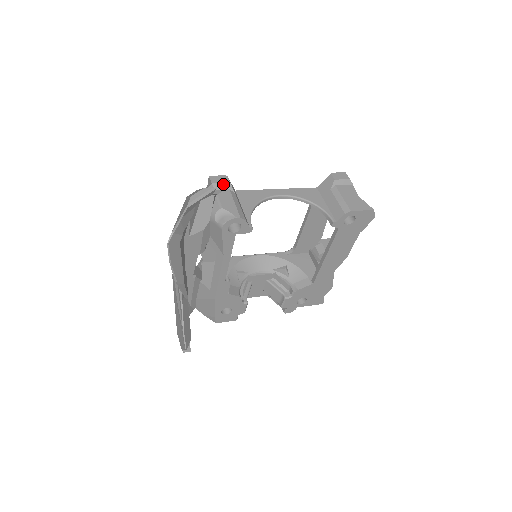
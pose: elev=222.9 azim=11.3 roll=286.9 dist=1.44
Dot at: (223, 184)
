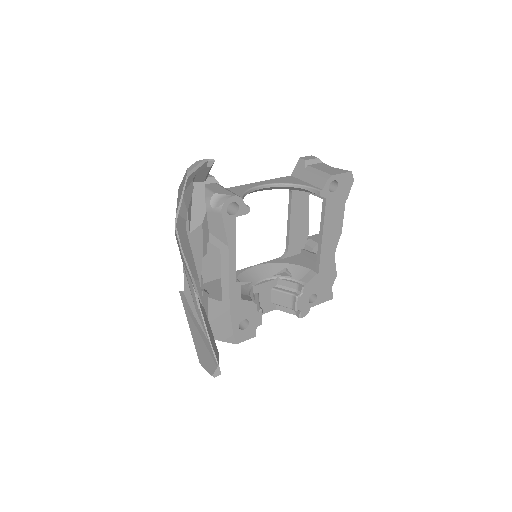
Dot at: (207, 179)
